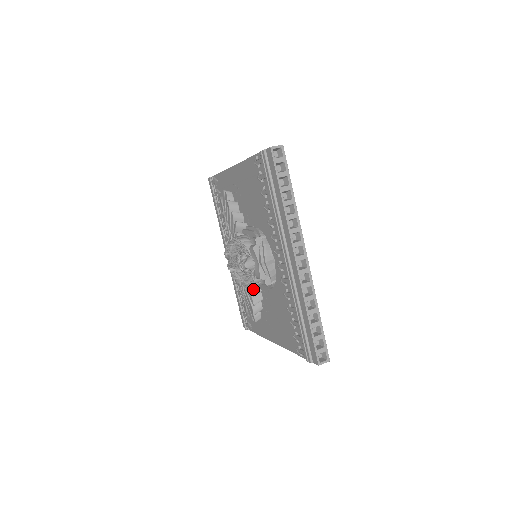
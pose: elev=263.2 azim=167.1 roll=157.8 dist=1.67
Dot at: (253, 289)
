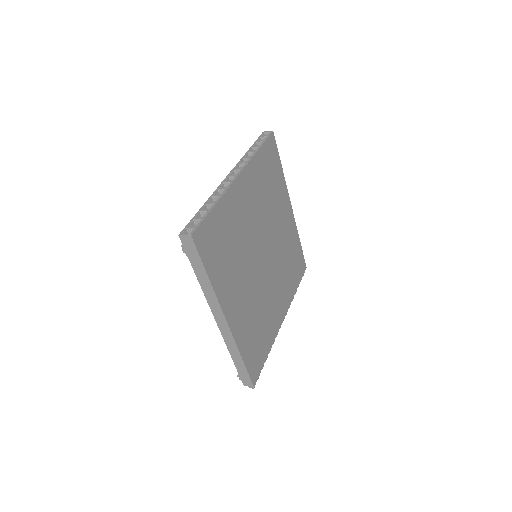
Dot at: occluded
